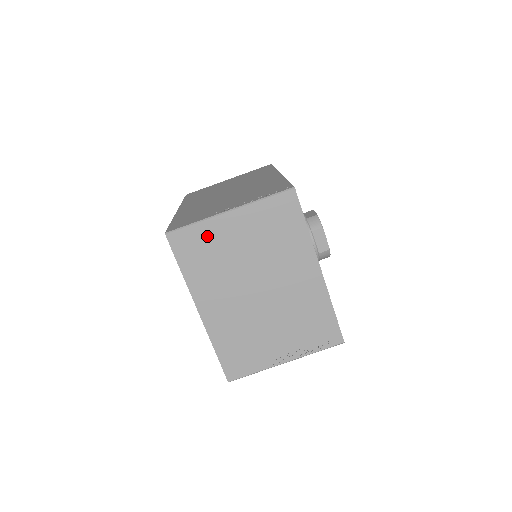
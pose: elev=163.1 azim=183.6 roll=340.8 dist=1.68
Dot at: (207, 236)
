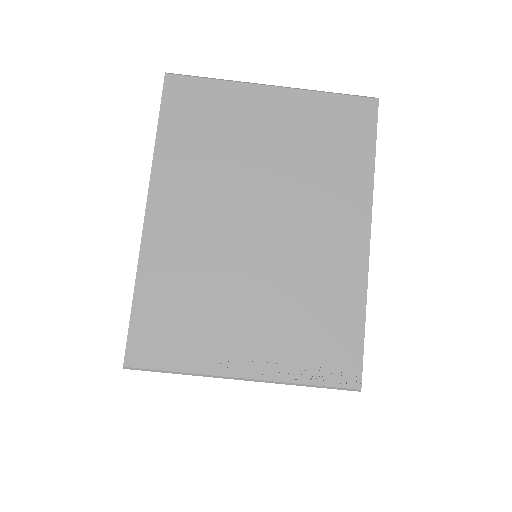
Dot at: (223, 104)
